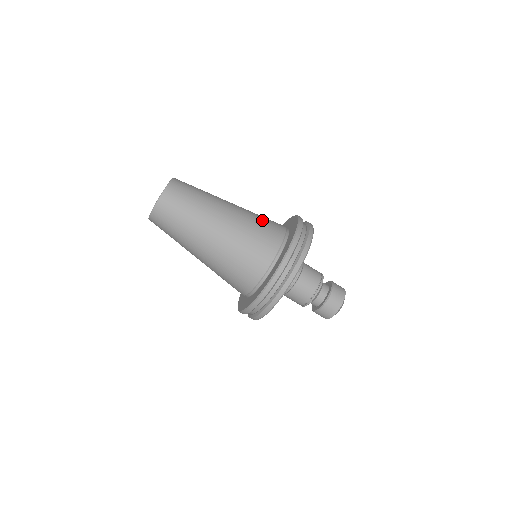
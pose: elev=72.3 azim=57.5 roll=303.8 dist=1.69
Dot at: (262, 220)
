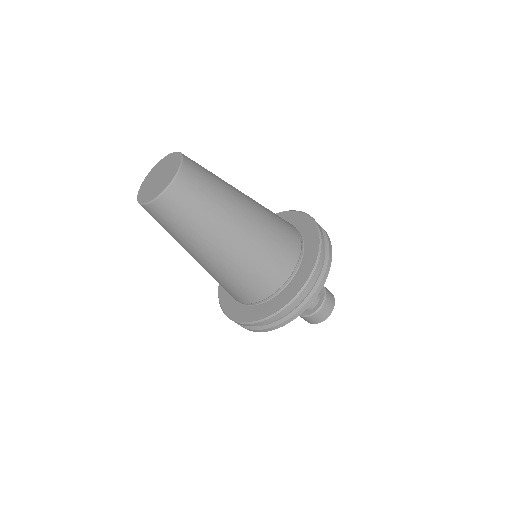
Dot at: (279, 236)
